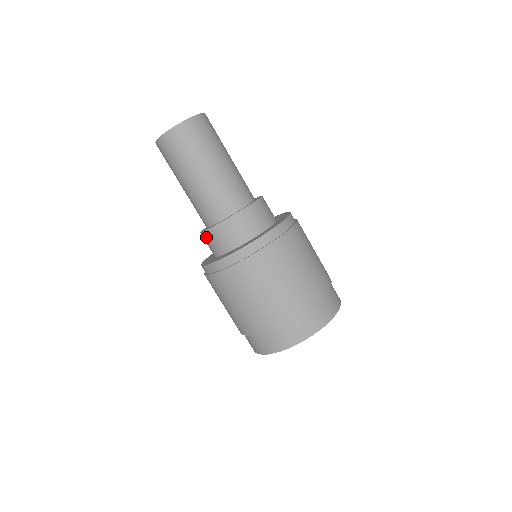
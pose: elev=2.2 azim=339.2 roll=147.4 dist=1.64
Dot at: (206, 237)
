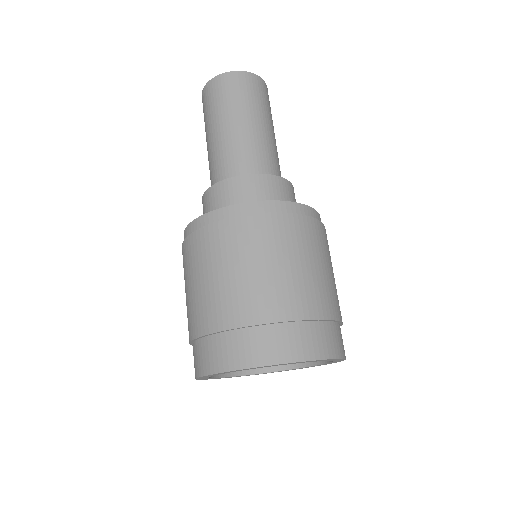
Dot at: occluded
